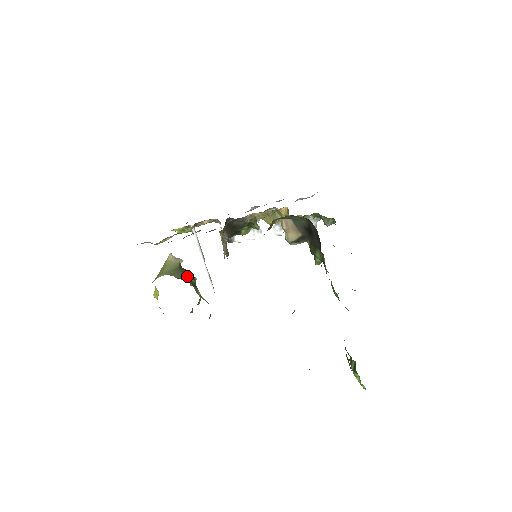
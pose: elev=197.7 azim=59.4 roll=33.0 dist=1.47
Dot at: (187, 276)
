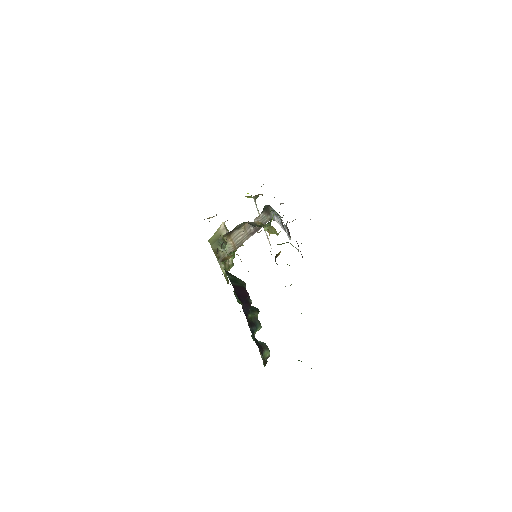
Dot at: occluded
